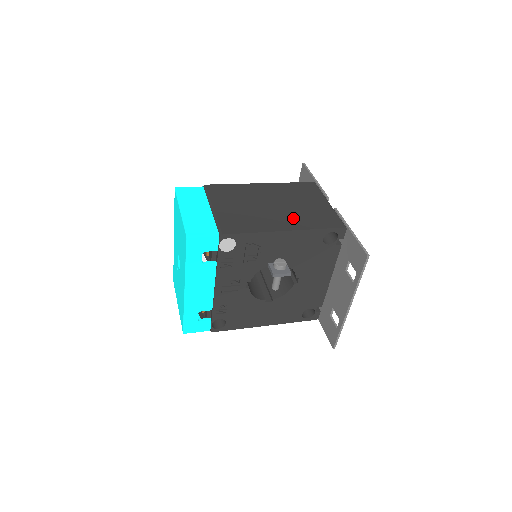
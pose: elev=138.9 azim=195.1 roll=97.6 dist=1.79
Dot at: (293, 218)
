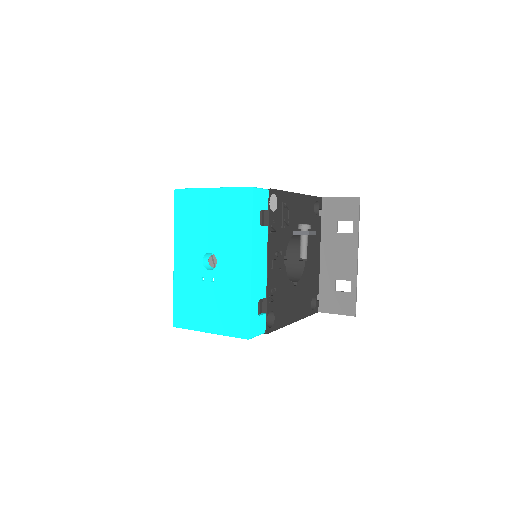
Dot at: occluded
